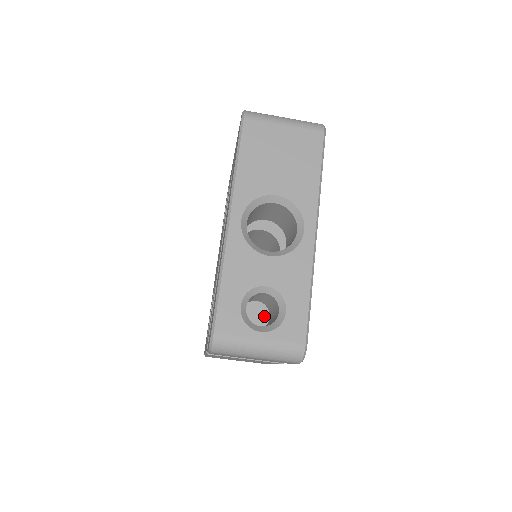
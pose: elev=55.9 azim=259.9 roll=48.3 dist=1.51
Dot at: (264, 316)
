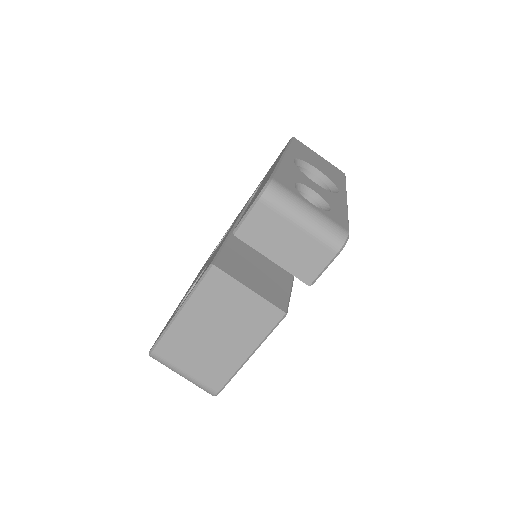
Dot at: (270, 274)
